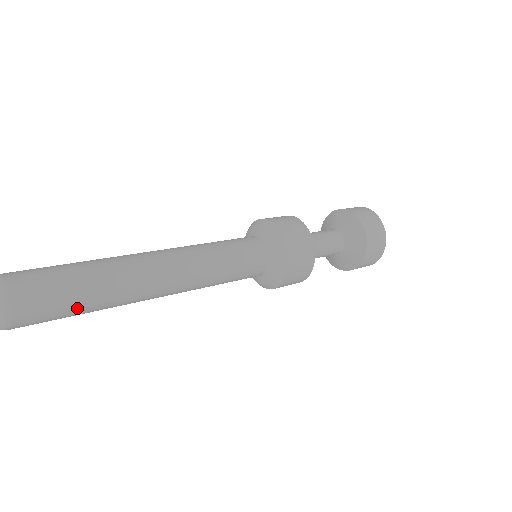
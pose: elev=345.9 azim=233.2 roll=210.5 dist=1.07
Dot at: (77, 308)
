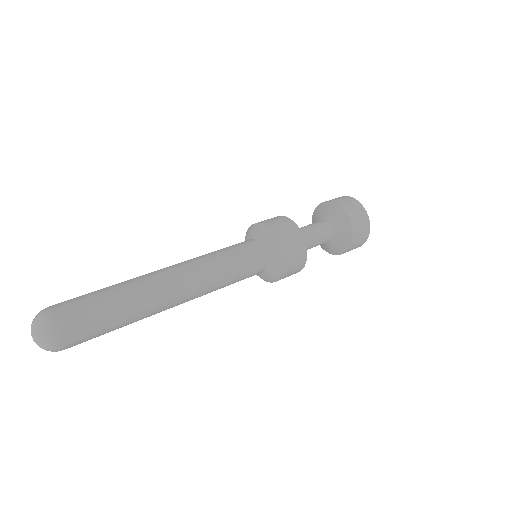
Dot at: occluded
